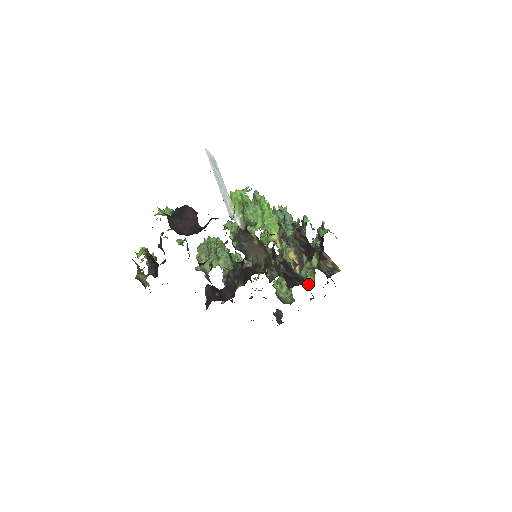
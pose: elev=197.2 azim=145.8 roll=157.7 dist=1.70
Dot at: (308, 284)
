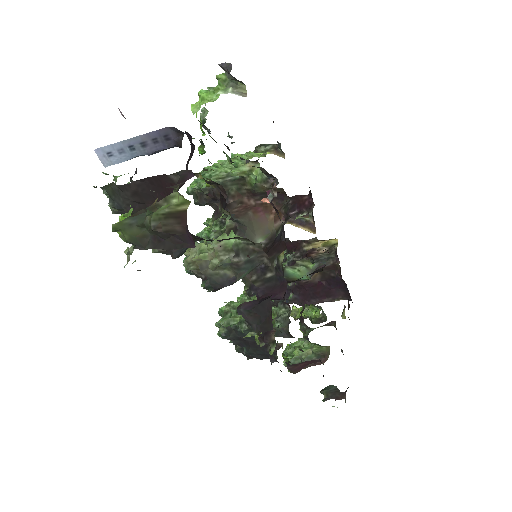
Dot at: (322, 312)
